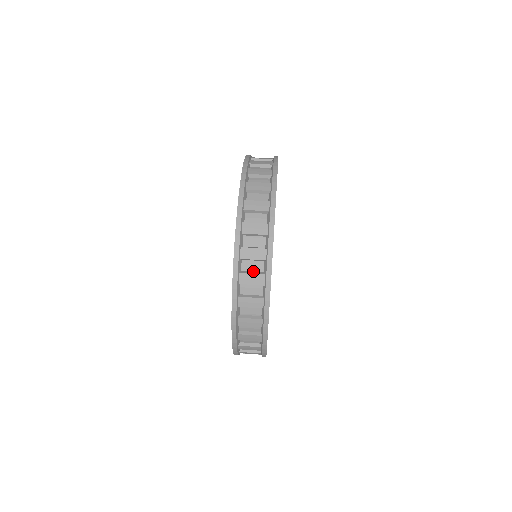
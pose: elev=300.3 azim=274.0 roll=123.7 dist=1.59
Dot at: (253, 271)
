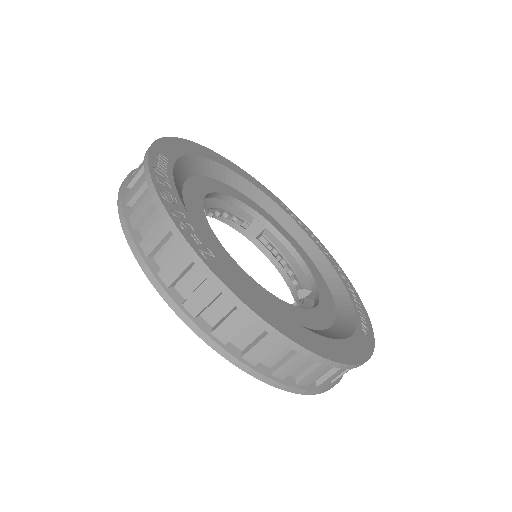
Dot at: occluded
